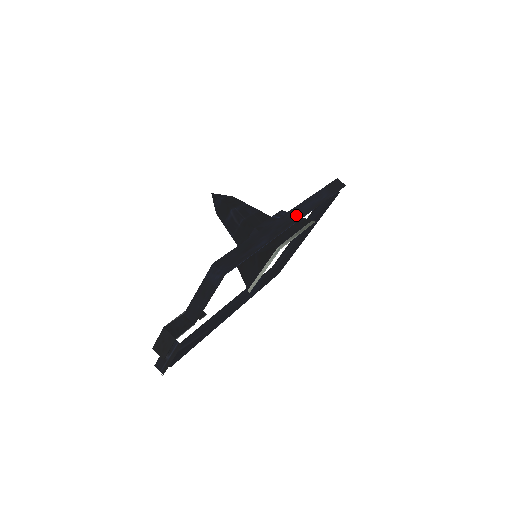
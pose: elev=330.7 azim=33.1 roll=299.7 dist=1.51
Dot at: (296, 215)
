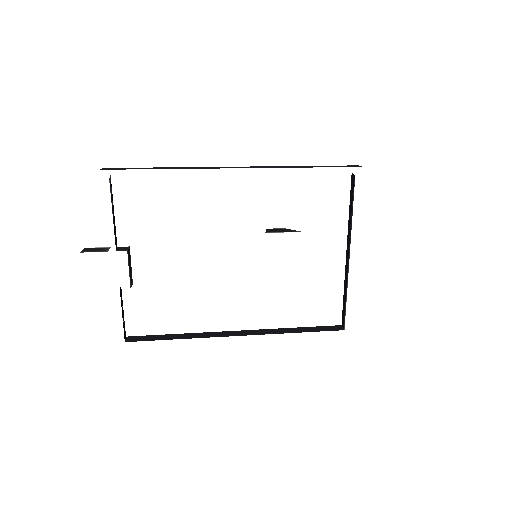
Dot at: (242, 167)
